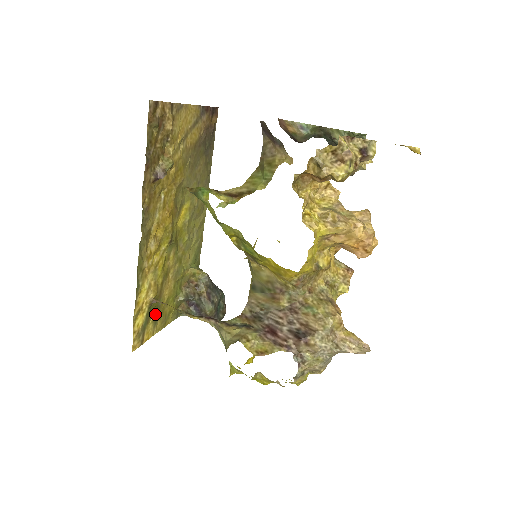
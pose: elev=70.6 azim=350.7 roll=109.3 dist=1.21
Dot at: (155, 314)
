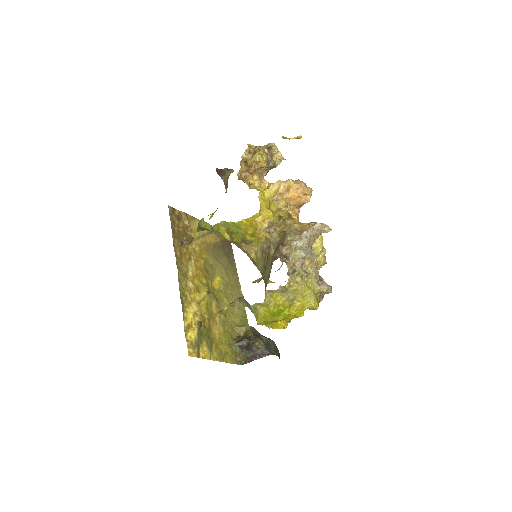
Dot at: (208, 341)
